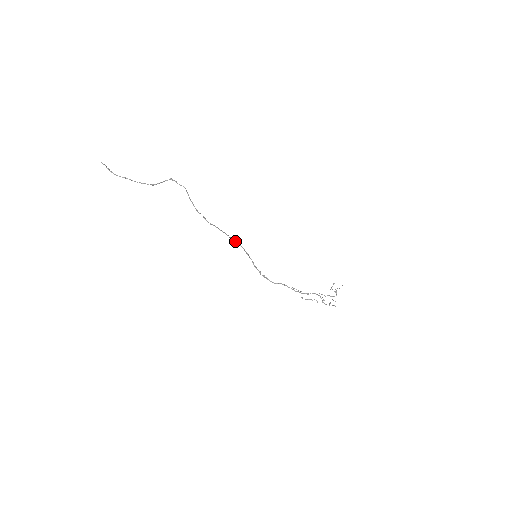
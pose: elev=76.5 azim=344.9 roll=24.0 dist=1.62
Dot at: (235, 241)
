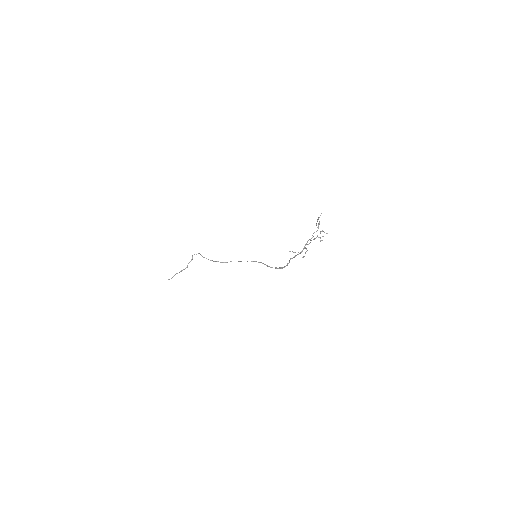
Dot at: occluded
